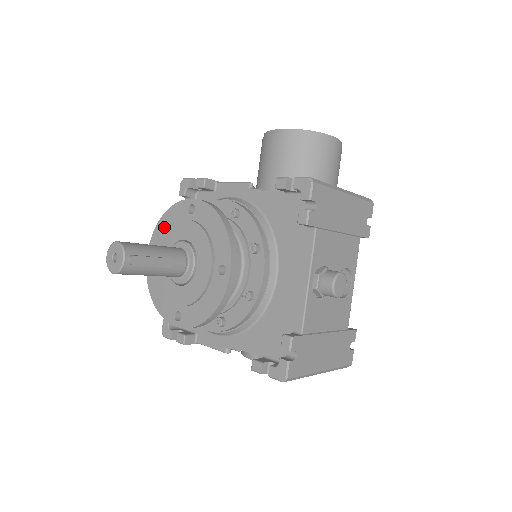
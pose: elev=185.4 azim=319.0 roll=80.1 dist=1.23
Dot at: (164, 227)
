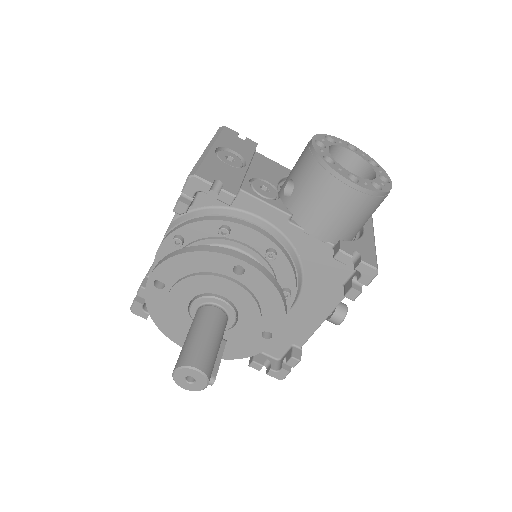
Dot at: (186, 266)
